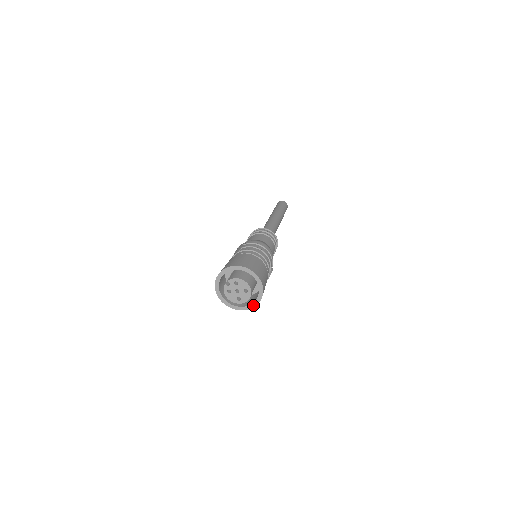
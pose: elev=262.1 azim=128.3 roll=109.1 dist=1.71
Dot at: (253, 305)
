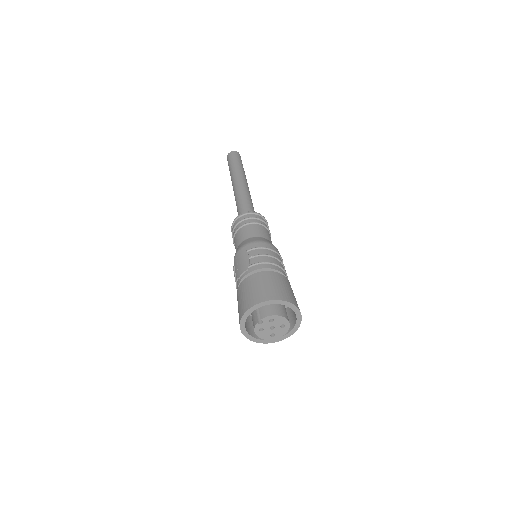
Dot at: (287, 336)
